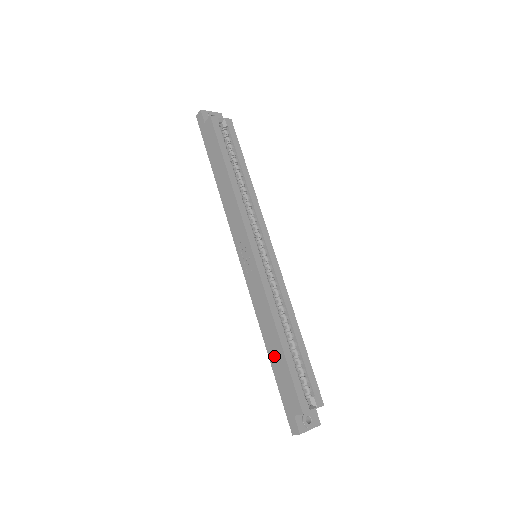
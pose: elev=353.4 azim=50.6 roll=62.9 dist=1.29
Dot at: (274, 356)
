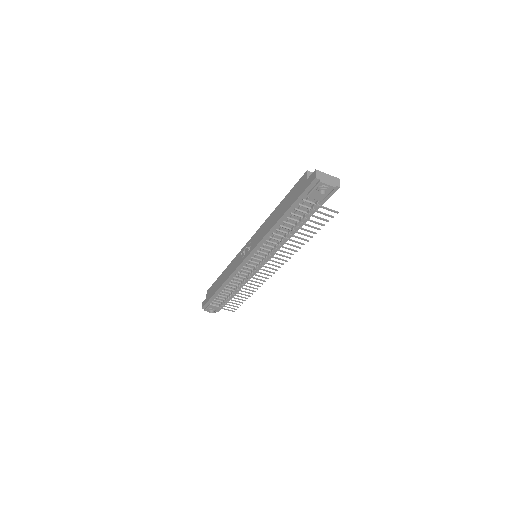
Dot at: (281, 211)
